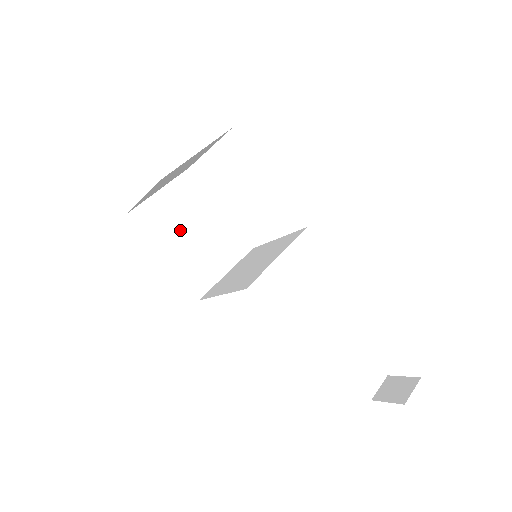
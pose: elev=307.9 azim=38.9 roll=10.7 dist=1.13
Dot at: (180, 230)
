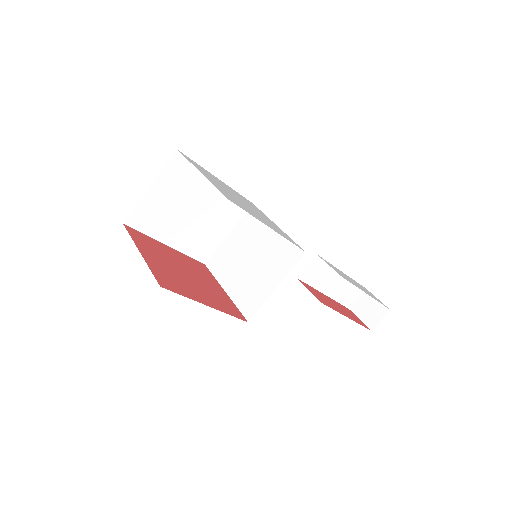
Dot at: (178, 215)
